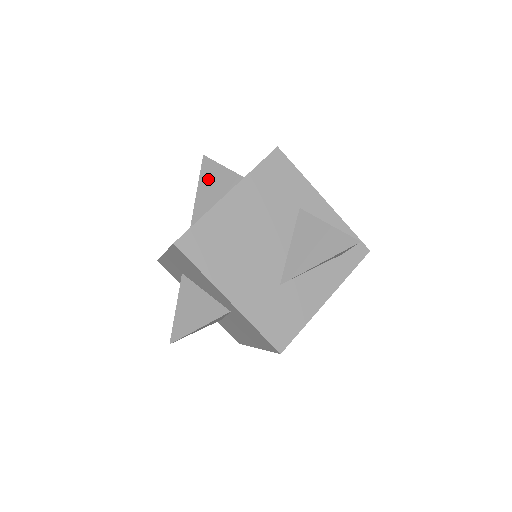
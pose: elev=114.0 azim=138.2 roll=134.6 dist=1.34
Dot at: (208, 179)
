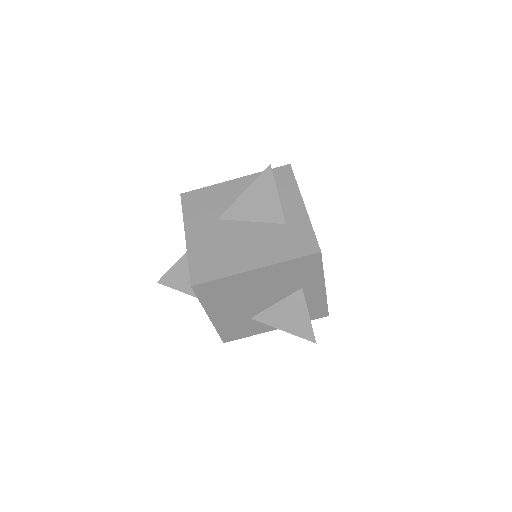
Dot at: (259, 193)
